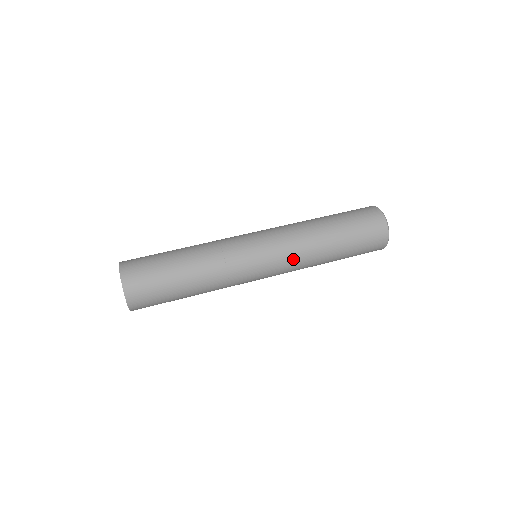
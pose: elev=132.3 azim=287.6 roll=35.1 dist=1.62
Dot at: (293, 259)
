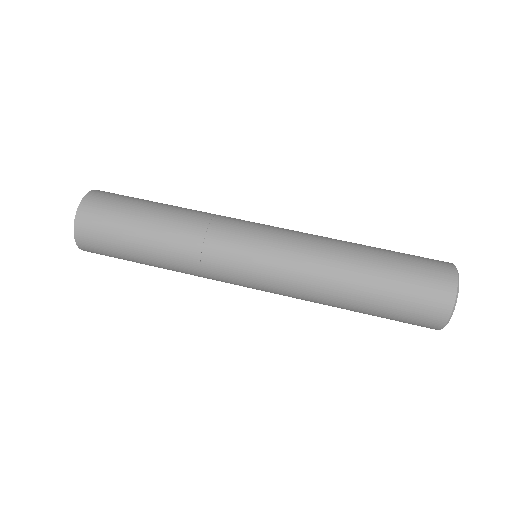
Dot at: (295, 273)
